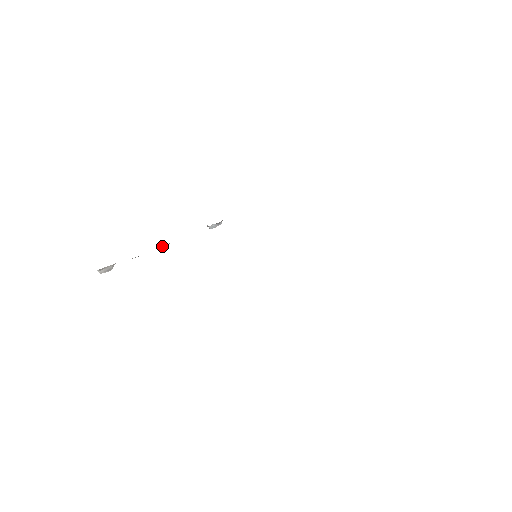
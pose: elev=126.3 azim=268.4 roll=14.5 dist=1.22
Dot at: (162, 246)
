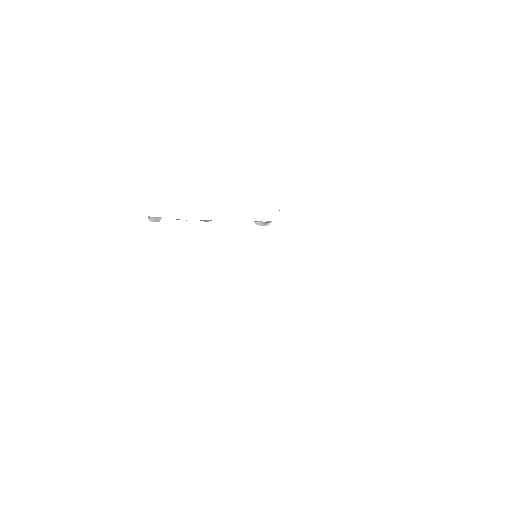
Dot at: (204, 220)
